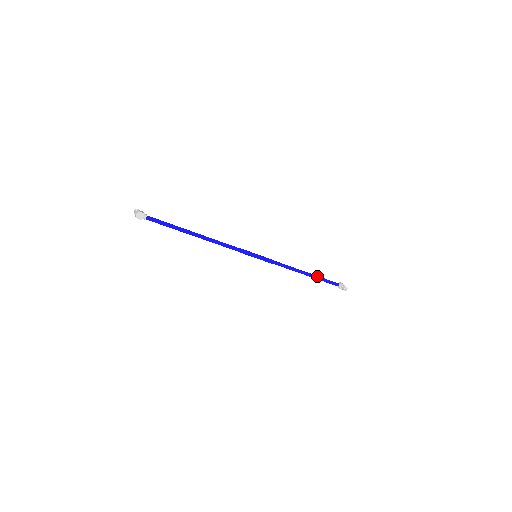
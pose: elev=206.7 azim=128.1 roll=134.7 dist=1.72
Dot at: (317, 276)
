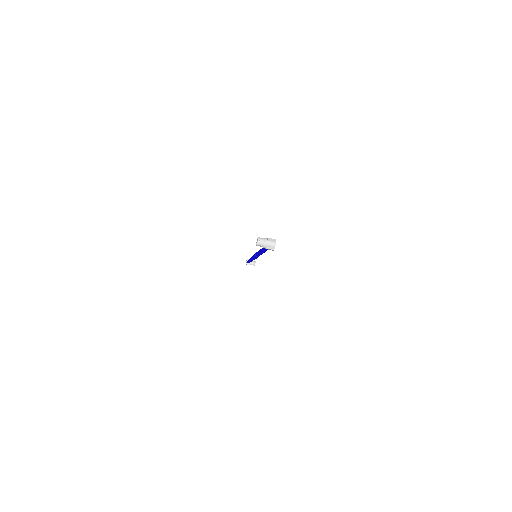
Dot at: occluded
